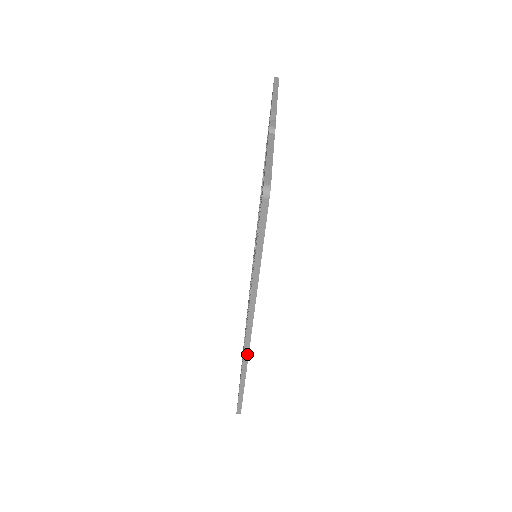
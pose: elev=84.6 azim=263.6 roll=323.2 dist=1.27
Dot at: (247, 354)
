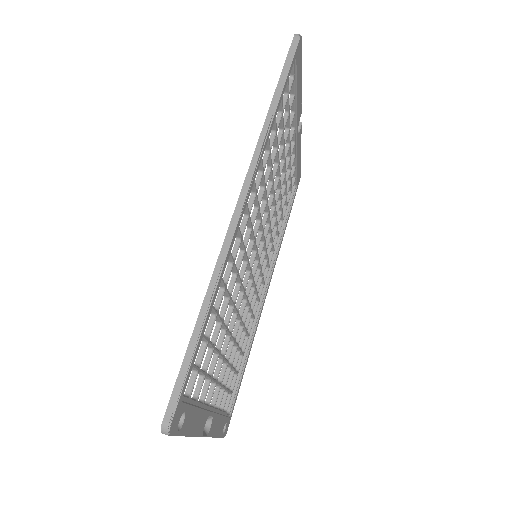
Dot at: (229, 241)
